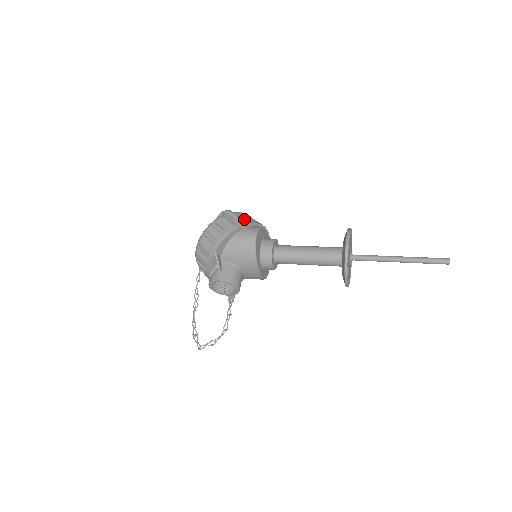
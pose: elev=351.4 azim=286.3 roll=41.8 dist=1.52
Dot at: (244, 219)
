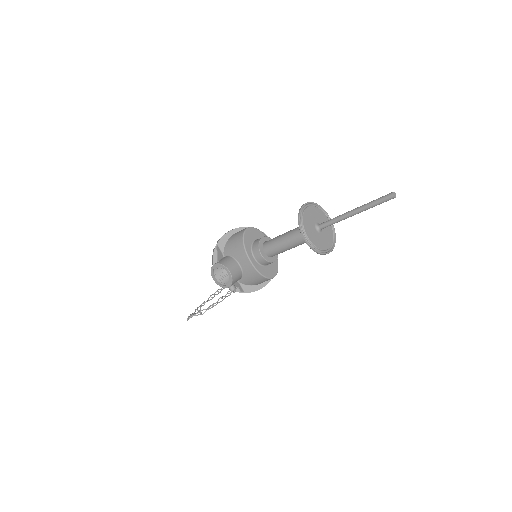
Dot at: occluded
